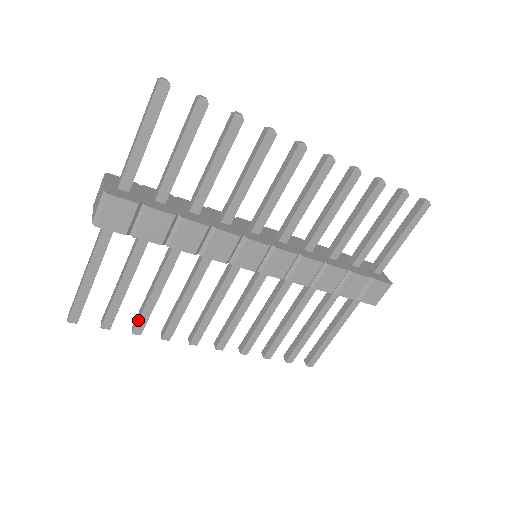
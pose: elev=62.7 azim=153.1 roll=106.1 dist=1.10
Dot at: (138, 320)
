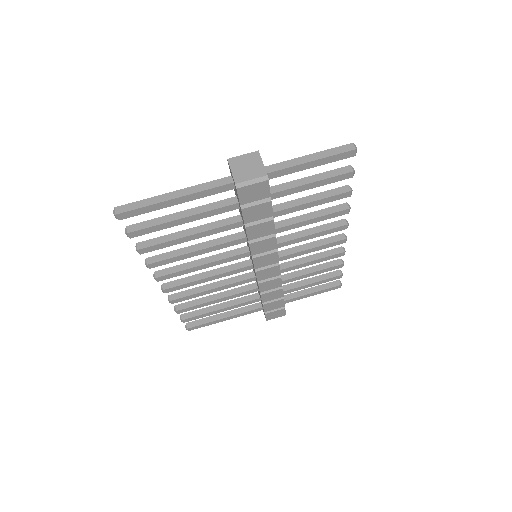
Dot at: (154, 245)
